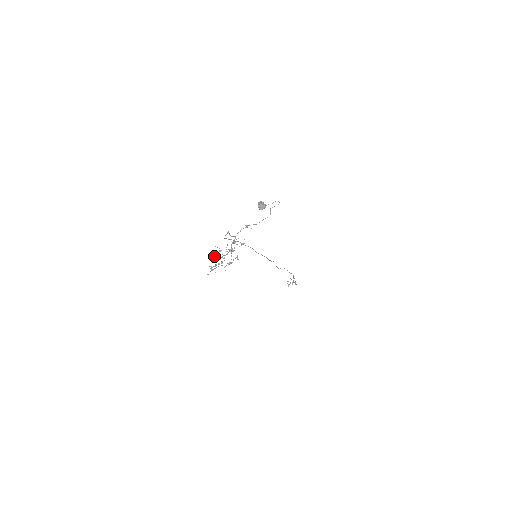
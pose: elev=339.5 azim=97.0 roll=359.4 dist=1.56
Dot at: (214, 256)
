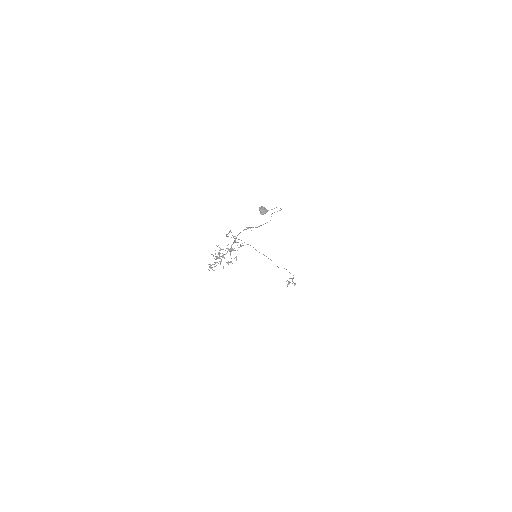
Dot at: occluded
